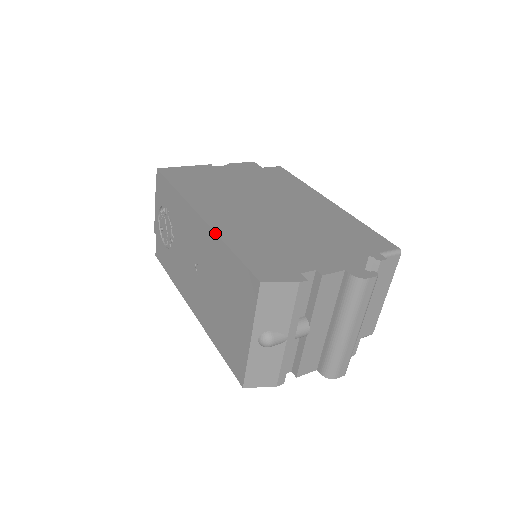
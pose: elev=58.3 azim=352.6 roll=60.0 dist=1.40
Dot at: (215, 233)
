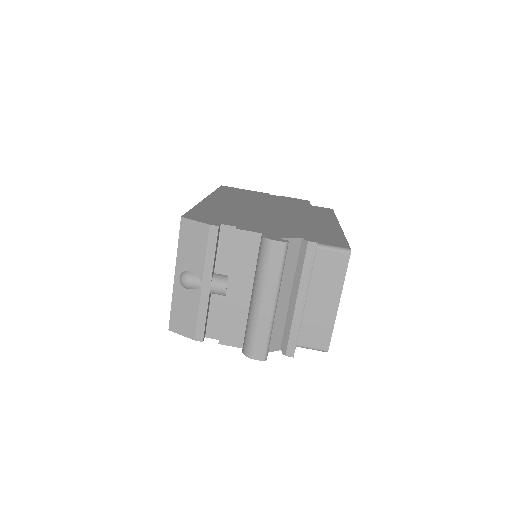
Dot at: (199, 203)
